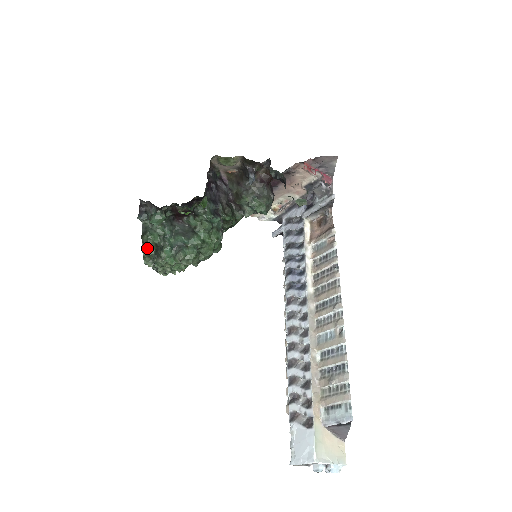
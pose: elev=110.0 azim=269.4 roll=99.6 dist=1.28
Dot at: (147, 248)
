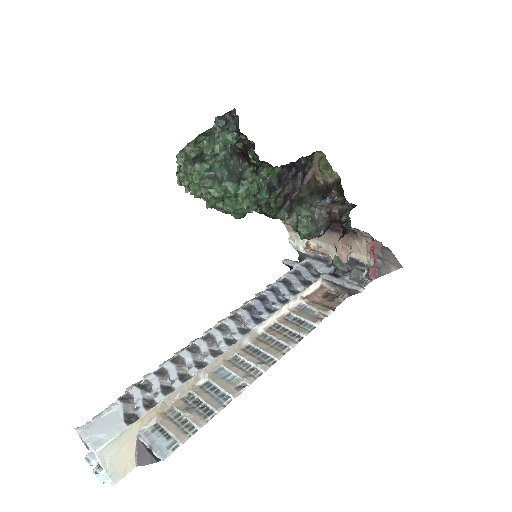
Dot at: (193, 147)
